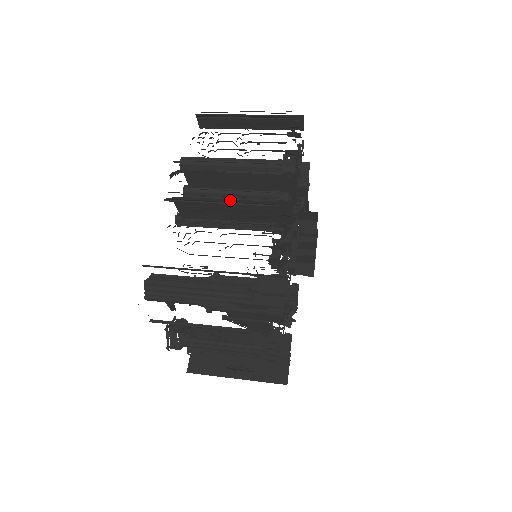
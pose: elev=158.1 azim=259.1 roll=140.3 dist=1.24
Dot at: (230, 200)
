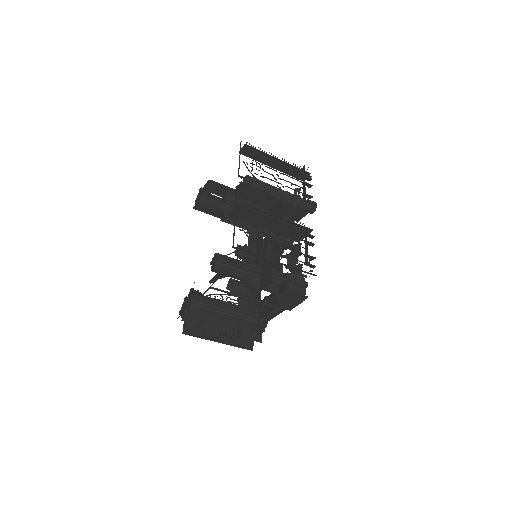
Dot at: (278, 217)
